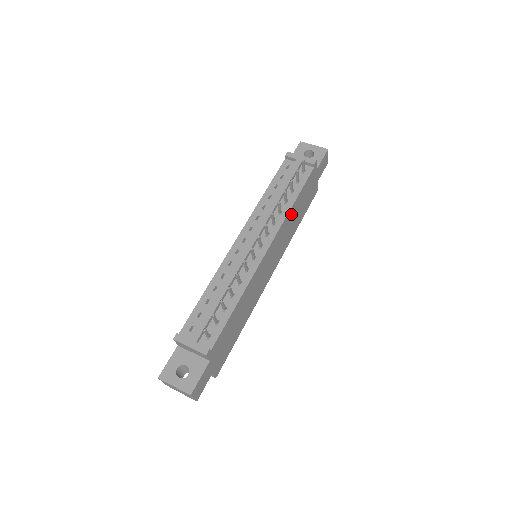
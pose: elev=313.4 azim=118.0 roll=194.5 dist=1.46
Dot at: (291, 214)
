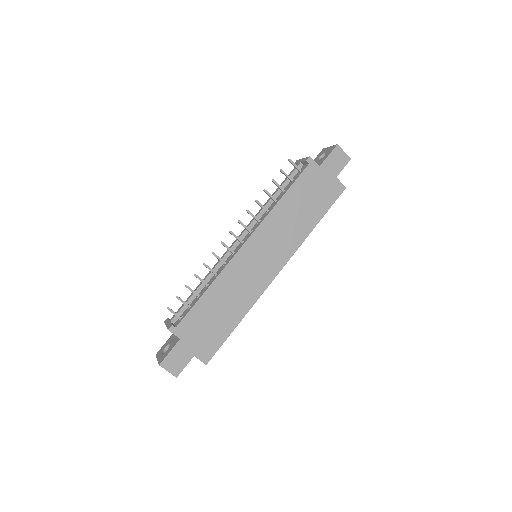
Dot at: (282, 211)
